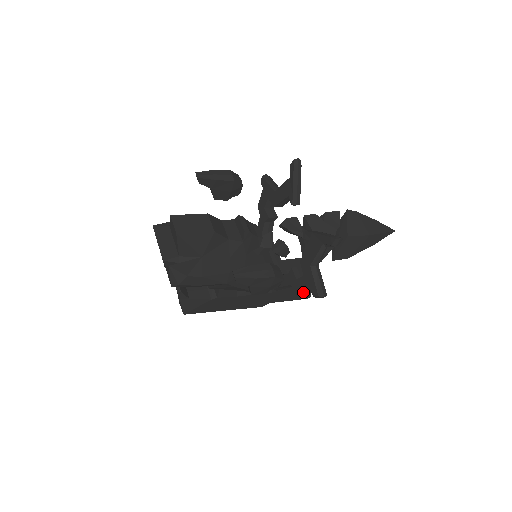
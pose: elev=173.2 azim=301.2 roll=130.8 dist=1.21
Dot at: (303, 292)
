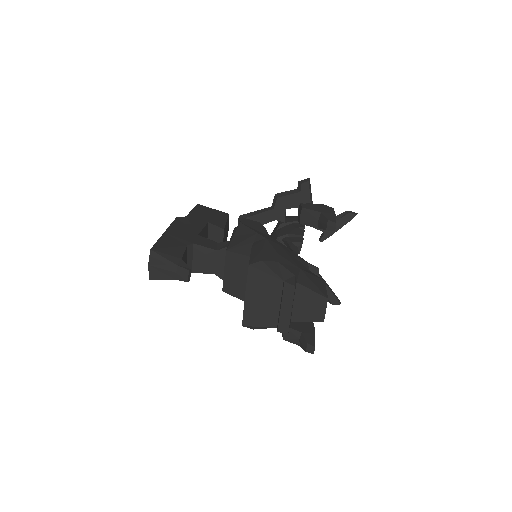
Dot at: occluded
